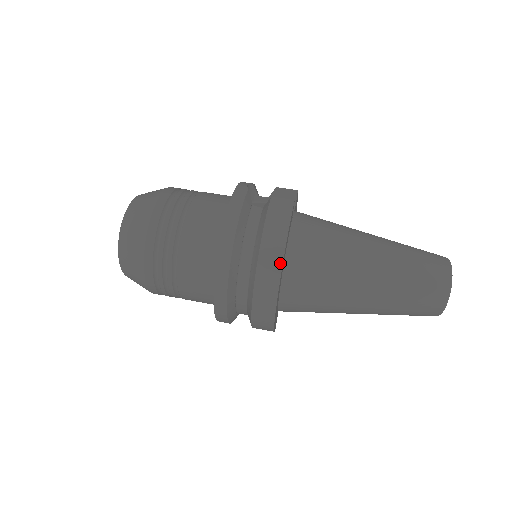
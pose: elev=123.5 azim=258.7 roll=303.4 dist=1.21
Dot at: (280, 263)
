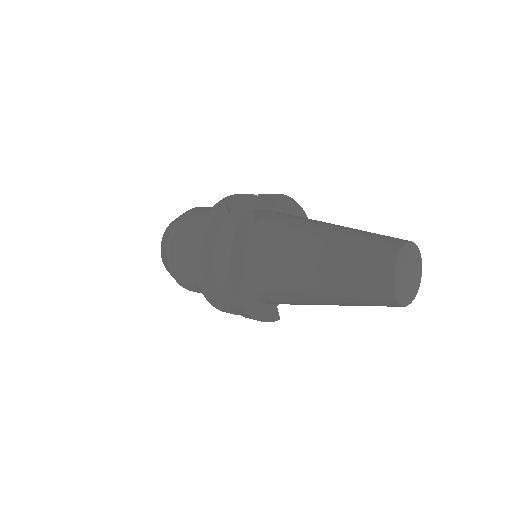
Dot at: (228, 264)
